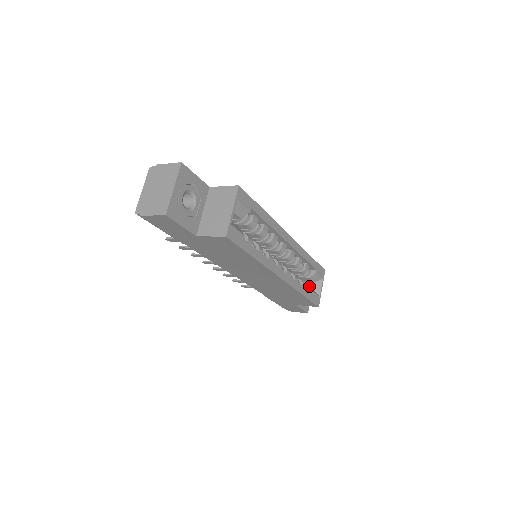
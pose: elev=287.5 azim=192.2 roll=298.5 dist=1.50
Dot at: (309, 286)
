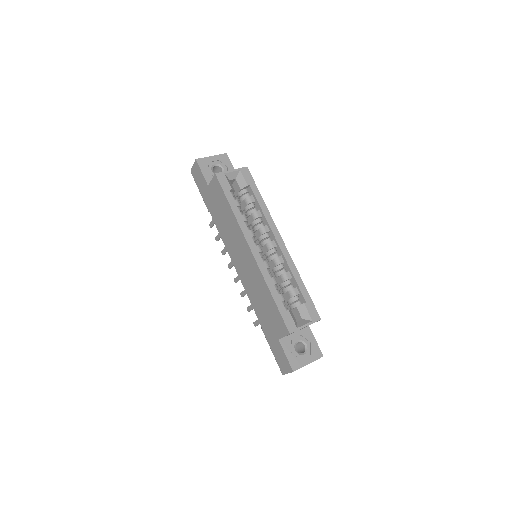
Dot at: occluded
